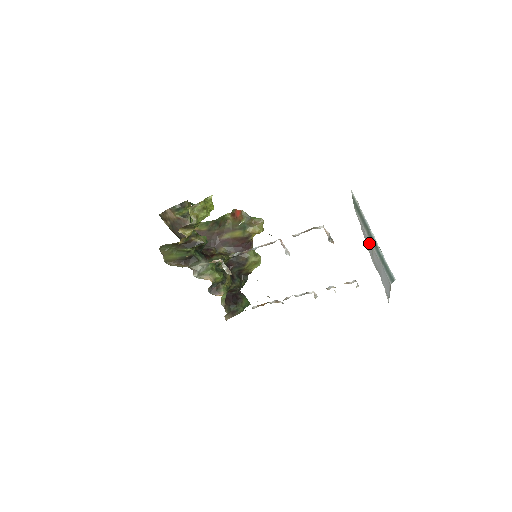
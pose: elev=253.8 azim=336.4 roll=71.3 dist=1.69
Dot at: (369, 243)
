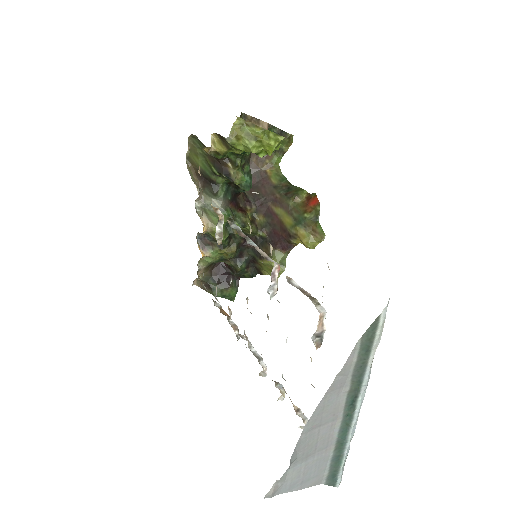
Dot at: (336, 405)
